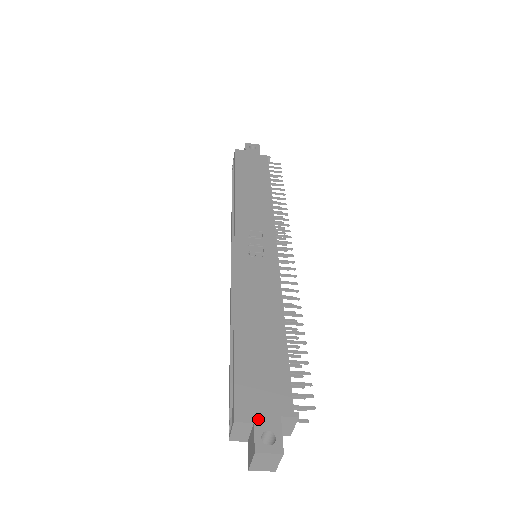
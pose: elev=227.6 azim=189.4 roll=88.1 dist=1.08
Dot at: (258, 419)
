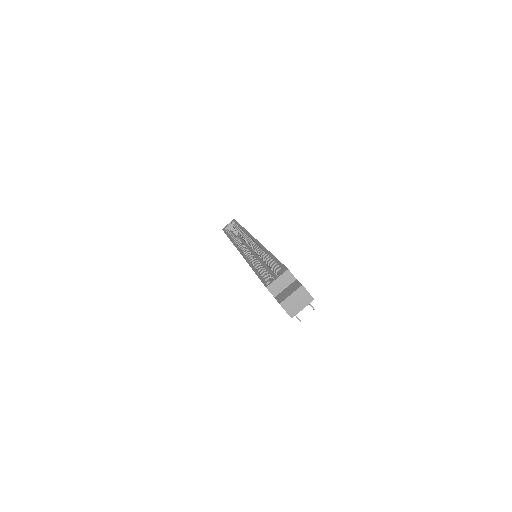
Dot at: occluded
